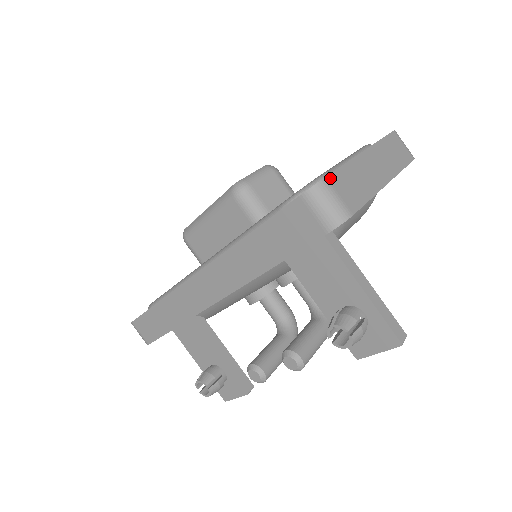
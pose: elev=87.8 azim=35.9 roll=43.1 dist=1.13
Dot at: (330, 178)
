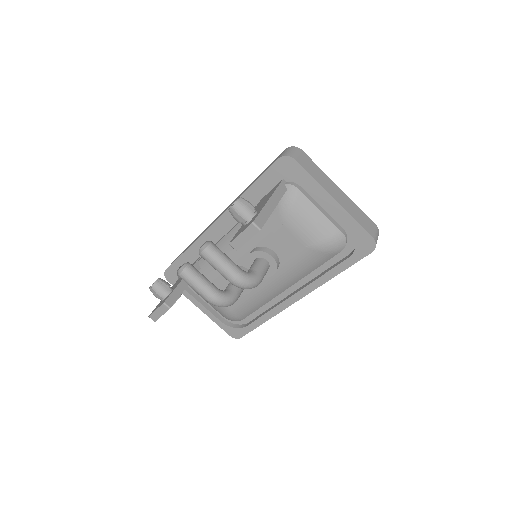
Dot at: (304, 153)
